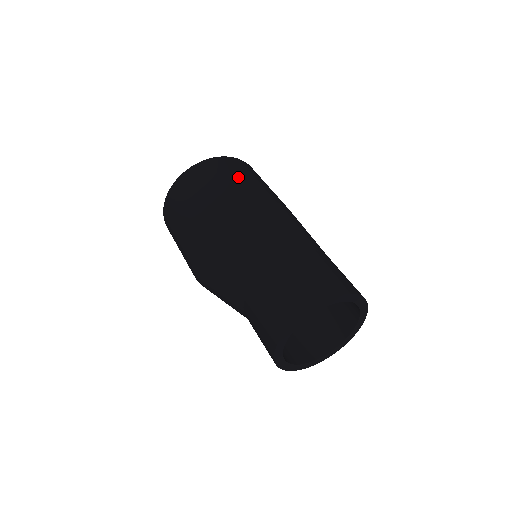
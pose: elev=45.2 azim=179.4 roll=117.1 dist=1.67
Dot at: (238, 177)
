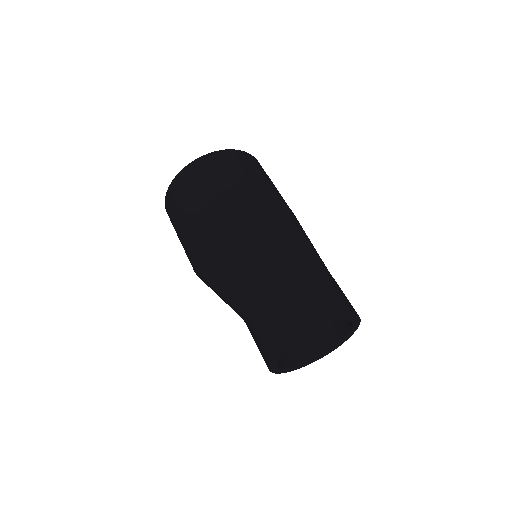
Dot at: (253, 176)
